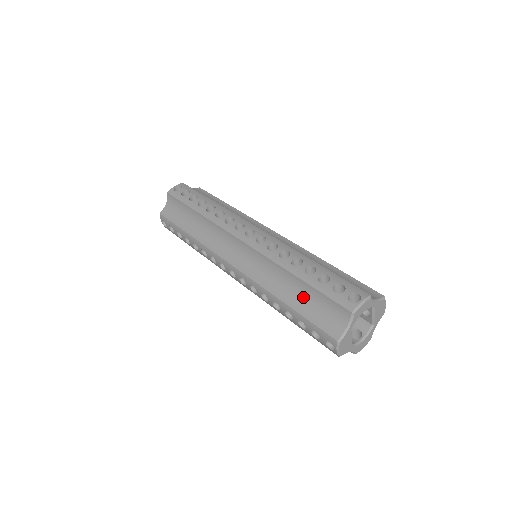
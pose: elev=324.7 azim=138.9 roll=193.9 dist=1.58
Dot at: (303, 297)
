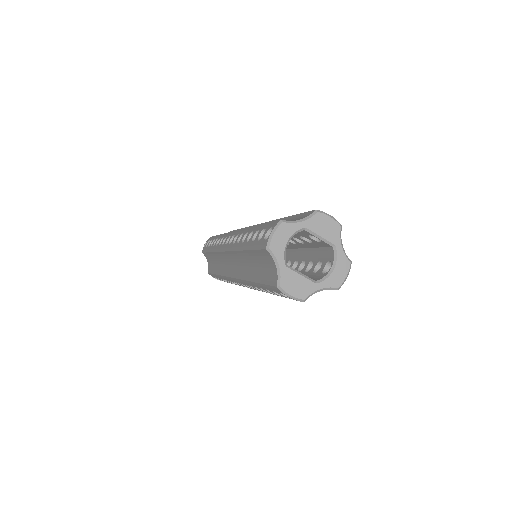
Dot at: (256, 265)
